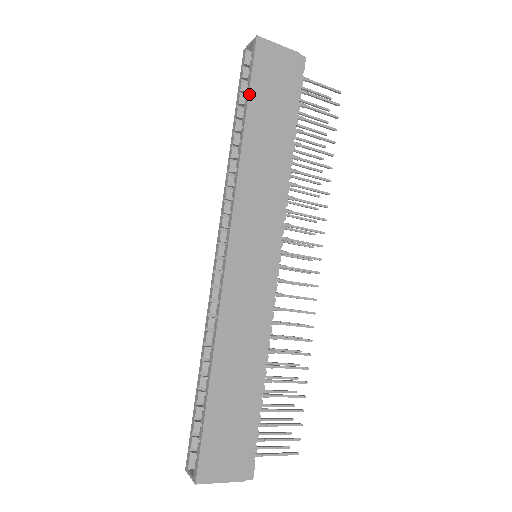
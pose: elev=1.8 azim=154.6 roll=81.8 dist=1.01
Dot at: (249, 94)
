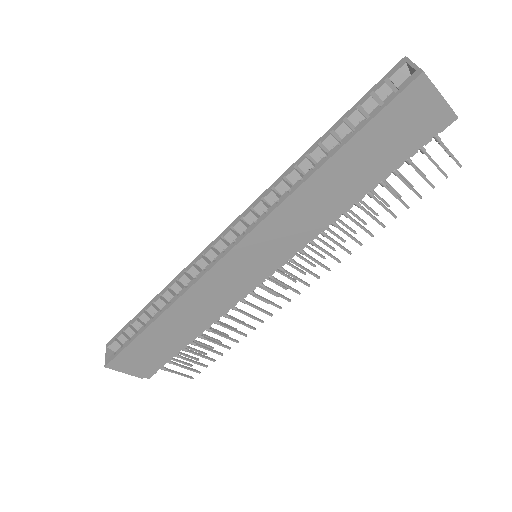
Dot at: (359, 131)
